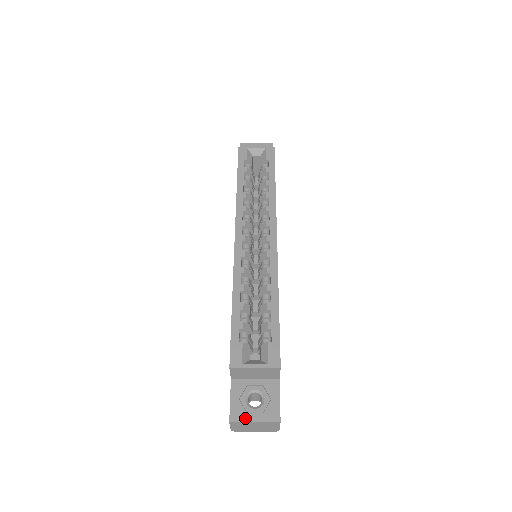
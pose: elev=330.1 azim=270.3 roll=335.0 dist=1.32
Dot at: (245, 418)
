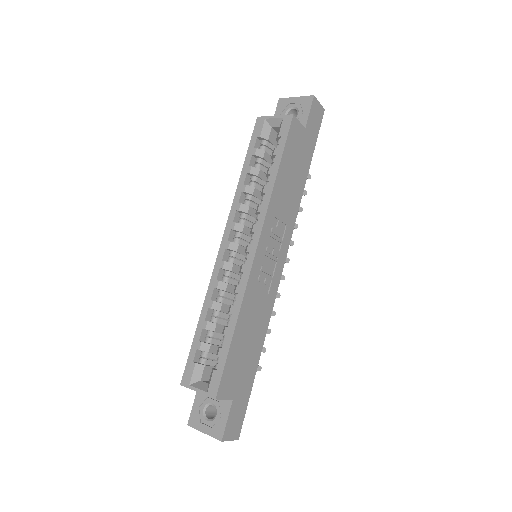
Dot at: (198, 426)
